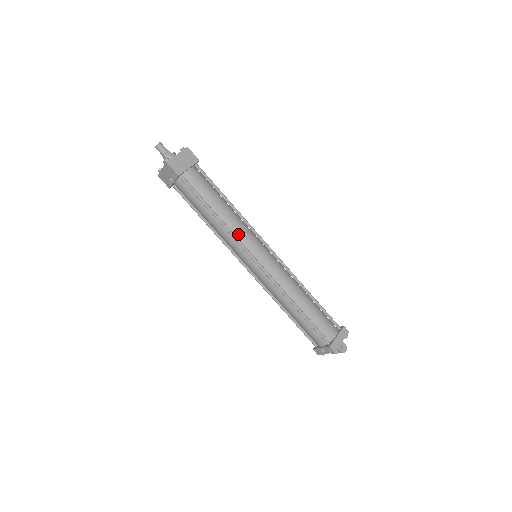
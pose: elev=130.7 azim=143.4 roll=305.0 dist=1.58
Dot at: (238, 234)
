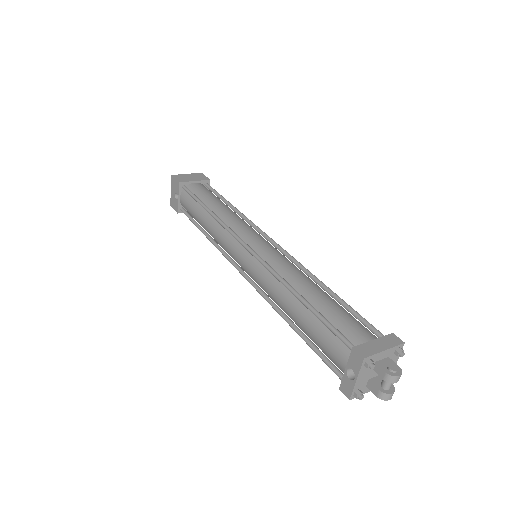
Dot at: (231, 224)
